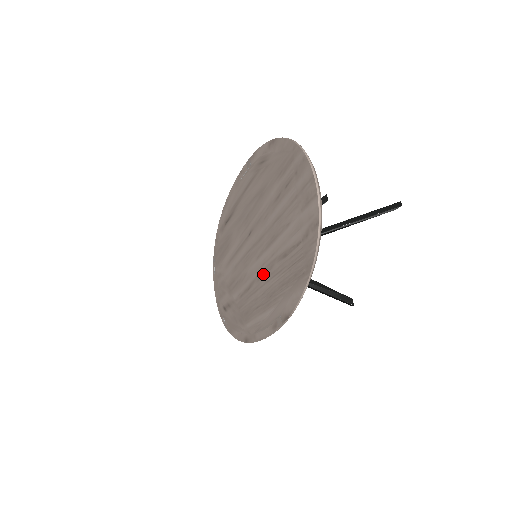
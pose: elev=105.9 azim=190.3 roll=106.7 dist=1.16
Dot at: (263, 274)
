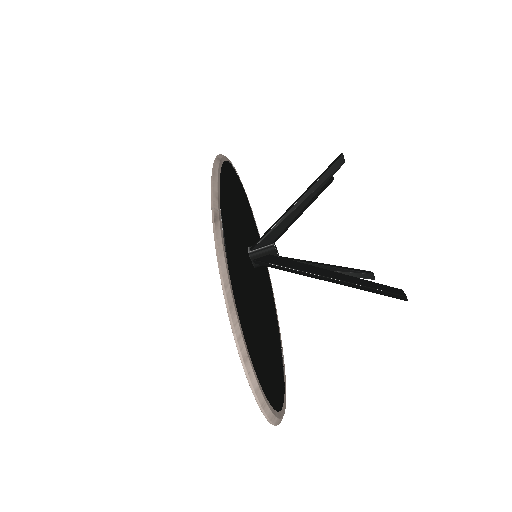
Dot at: occluded
